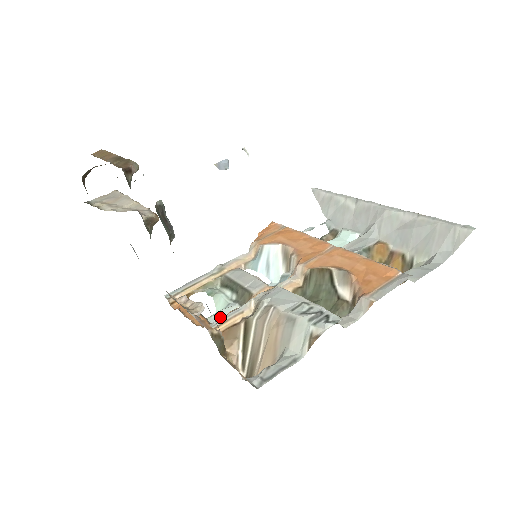
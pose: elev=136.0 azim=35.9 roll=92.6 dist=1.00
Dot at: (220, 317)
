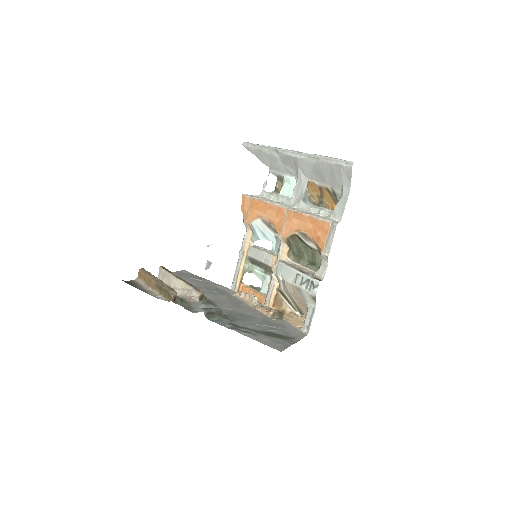
Dot at: (266, 287)
